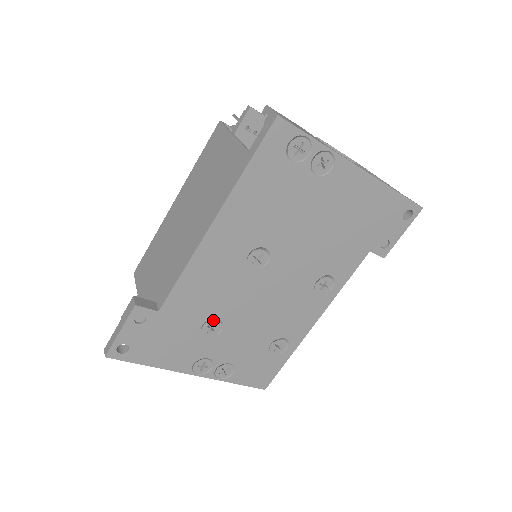
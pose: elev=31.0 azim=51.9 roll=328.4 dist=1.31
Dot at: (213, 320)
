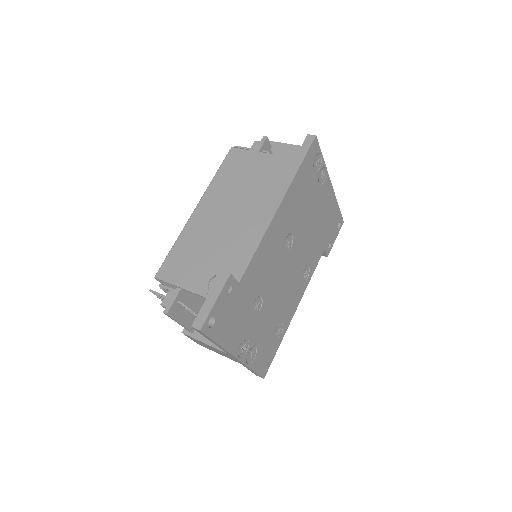
Dot at: (259, 298)
